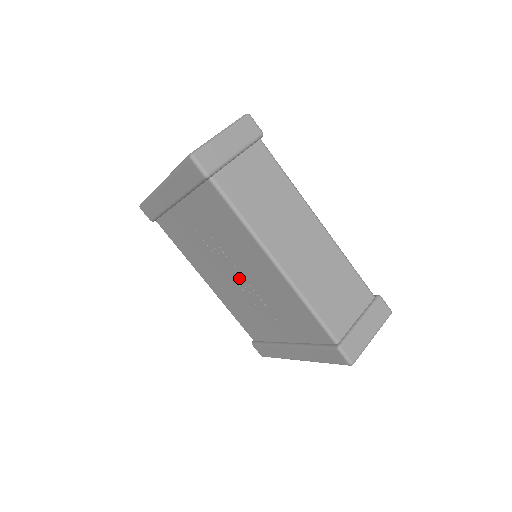
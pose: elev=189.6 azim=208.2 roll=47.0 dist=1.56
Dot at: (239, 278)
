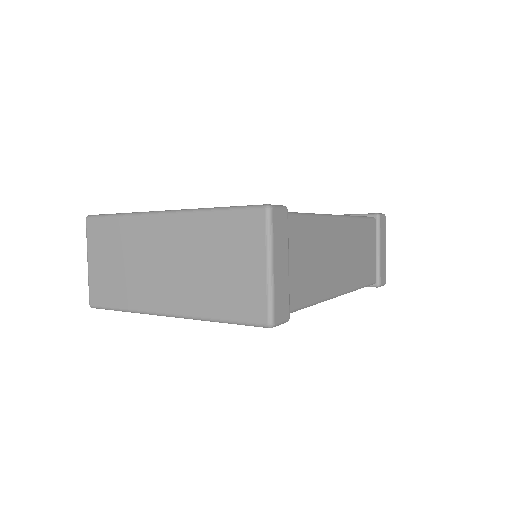
Dot at: occluded
